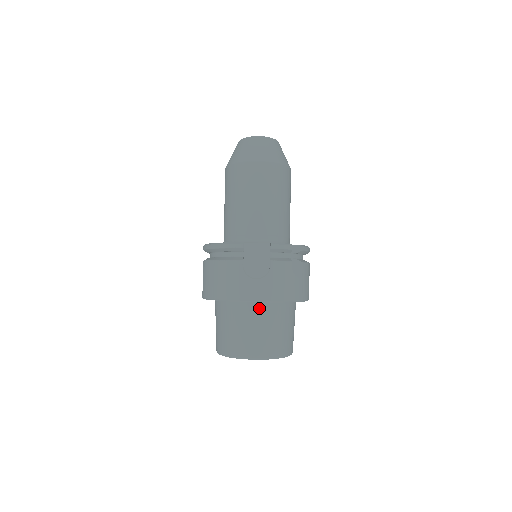
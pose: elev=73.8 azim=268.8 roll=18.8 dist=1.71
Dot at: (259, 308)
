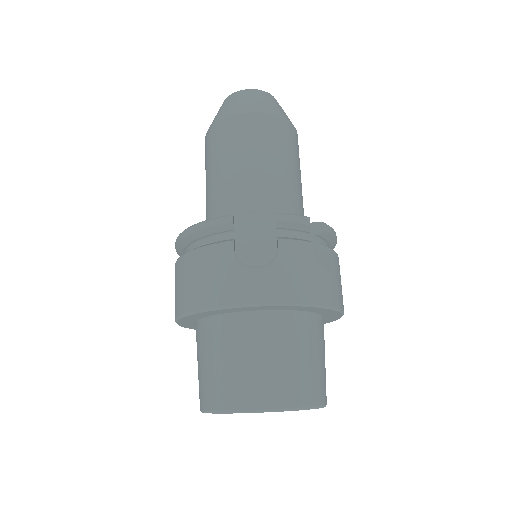
Dot at: (265, 321)
